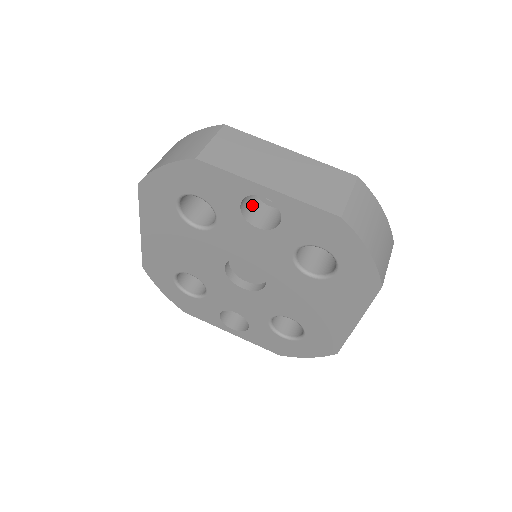
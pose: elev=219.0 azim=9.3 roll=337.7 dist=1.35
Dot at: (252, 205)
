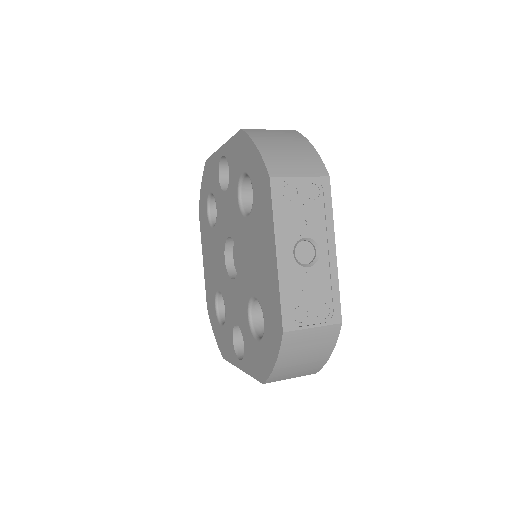
Dot at: occluded
